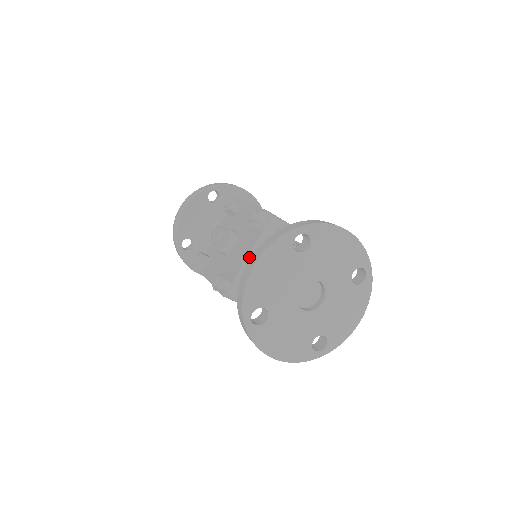
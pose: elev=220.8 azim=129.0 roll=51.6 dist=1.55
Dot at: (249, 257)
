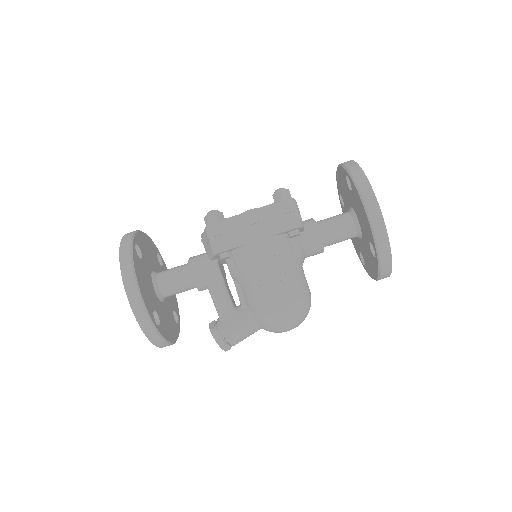
Dot at: occluded
